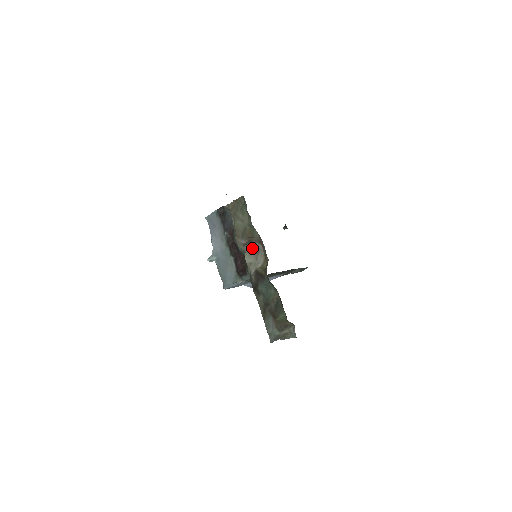
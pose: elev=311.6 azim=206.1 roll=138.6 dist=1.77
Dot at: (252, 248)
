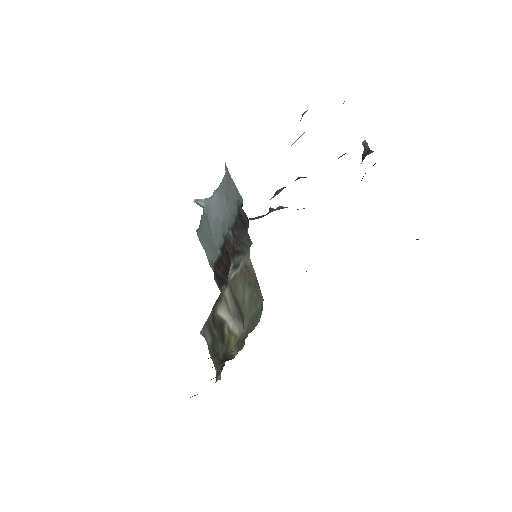
Dot at: (237, 309)
